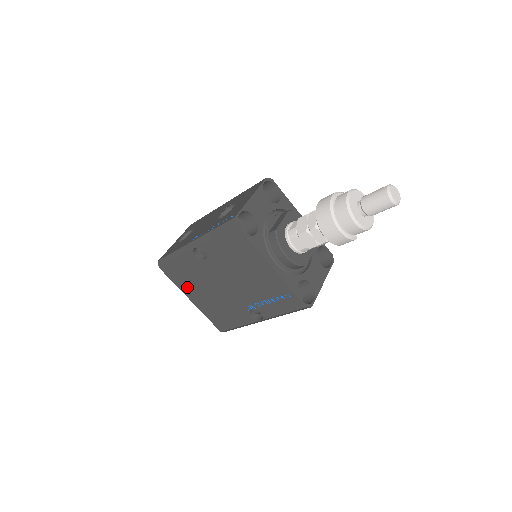
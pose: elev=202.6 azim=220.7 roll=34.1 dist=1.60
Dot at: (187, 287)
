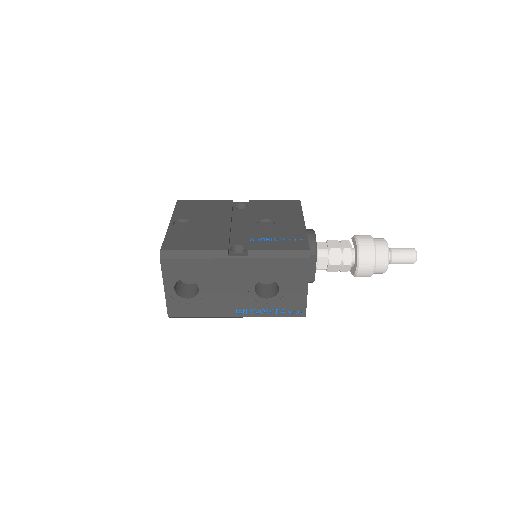
Dot at: occluded
